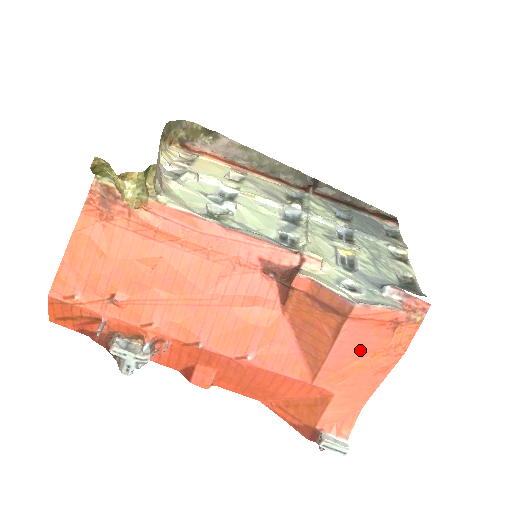
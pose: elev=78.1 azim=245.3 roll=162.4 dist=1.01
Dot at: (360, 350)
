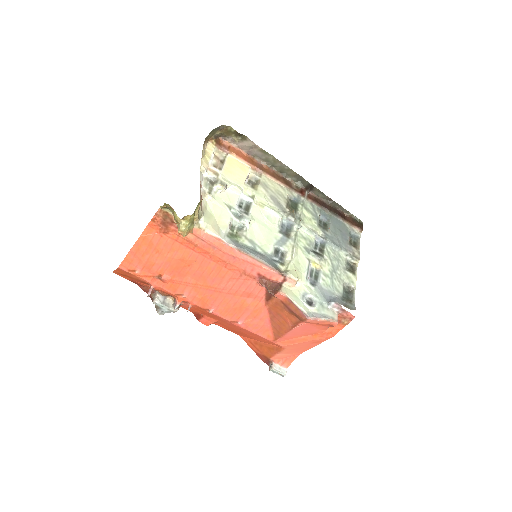
Dot at: (306, 333)
